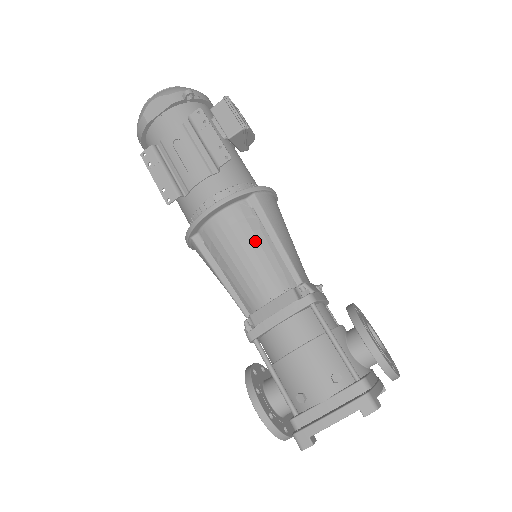
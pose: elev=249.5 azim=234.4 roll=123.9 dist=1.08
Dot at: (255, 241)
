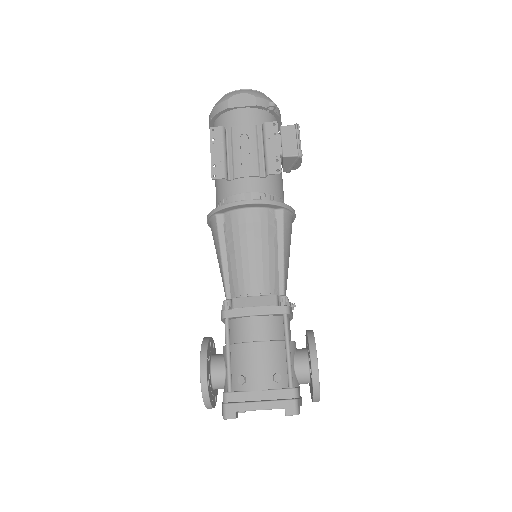
Dot at: (266, 245)
